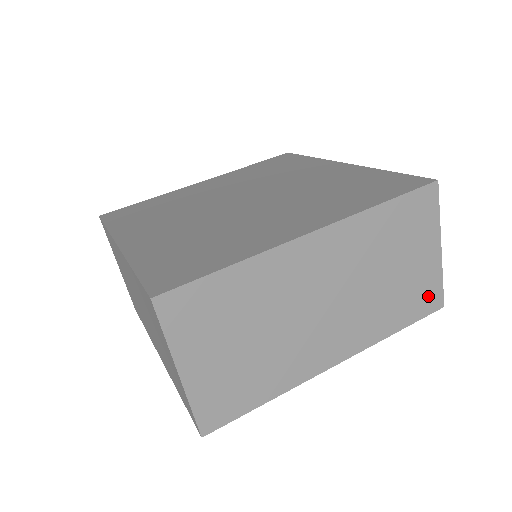
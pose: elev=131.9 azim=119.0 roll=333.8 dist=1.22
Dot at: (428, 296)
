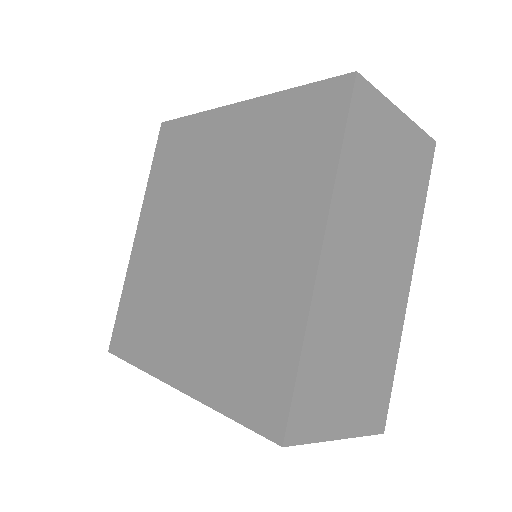
Dot at: (422, 154)
